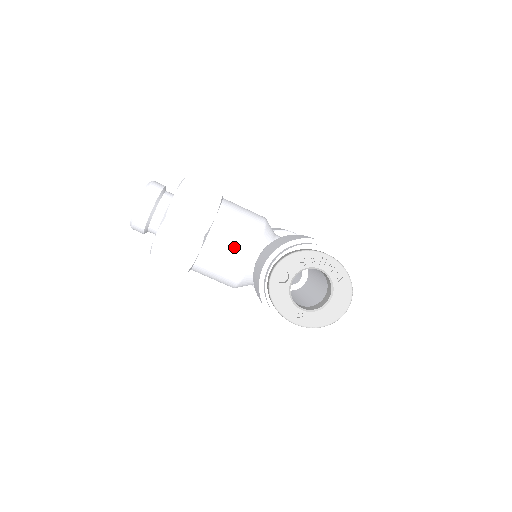
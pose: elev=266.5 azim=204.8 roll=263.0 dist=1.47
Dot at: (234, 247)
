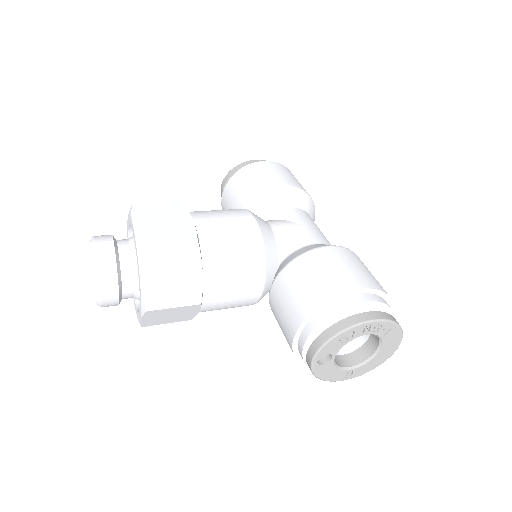
Dot at: (238, 291)
